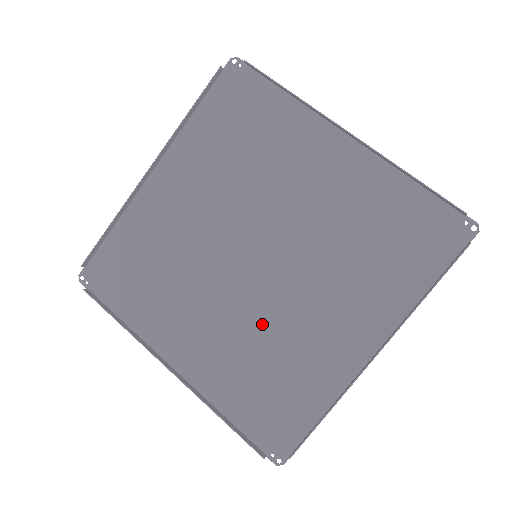
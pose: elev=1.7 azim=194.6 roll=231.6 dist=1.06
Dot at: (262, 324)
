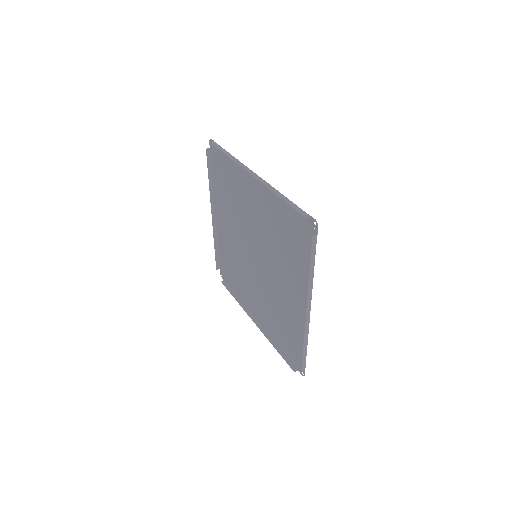
Dot at: (242, 263)
